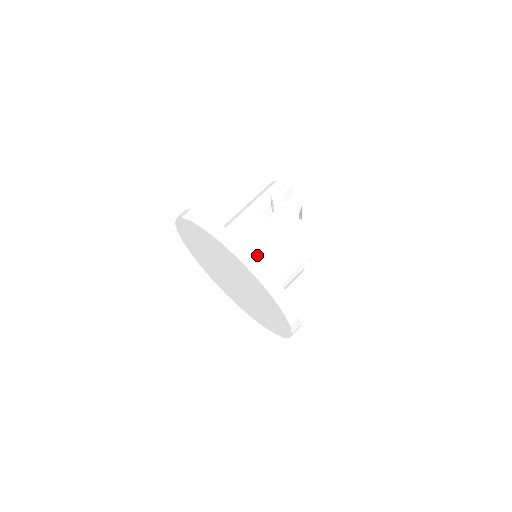
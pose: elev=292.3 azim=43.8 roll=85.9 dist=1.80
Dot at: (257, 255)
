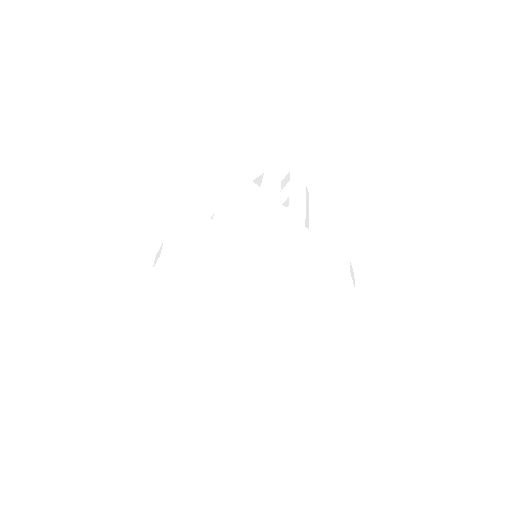
Dot at: occluded
